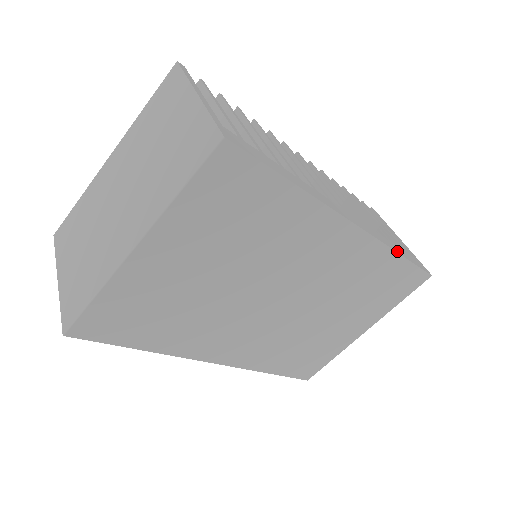
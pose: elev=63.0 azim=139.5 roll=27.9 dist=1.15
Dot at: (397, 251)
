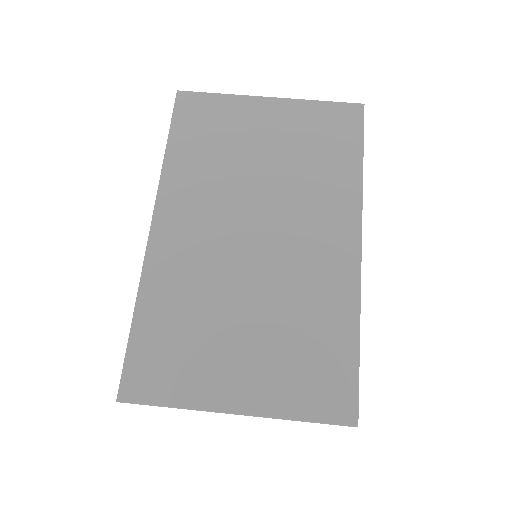
Dot at: (359, 329)
